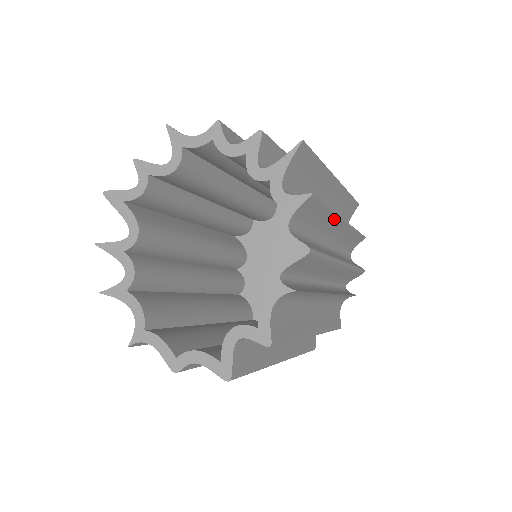
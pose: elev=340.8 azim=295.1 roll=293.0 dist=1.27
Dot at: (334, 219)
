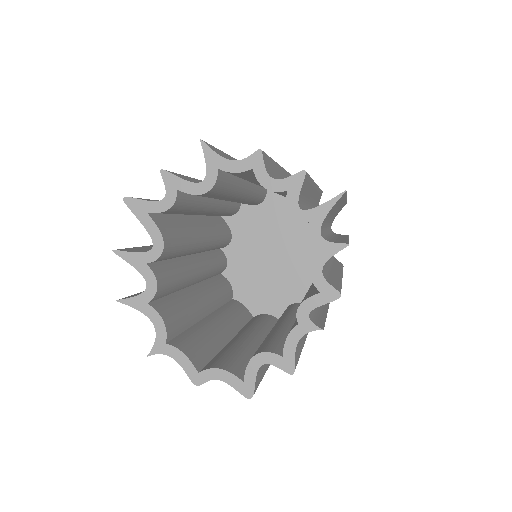
Dot at: occluded
